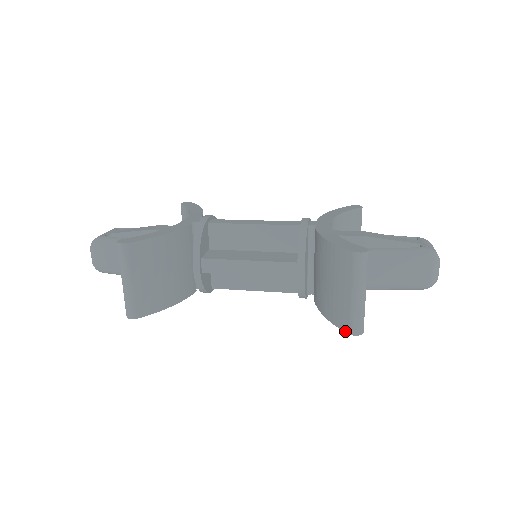
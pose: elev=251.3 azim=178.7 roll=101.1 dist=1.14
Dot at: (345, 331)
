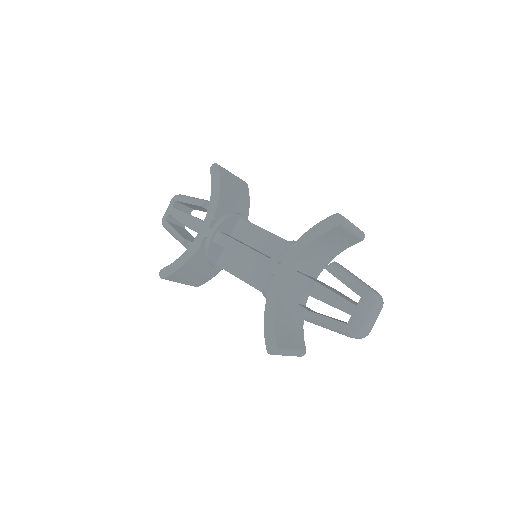
Dot at: occluded
